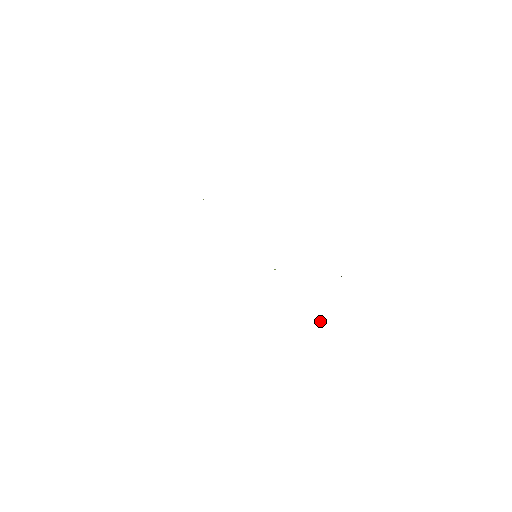
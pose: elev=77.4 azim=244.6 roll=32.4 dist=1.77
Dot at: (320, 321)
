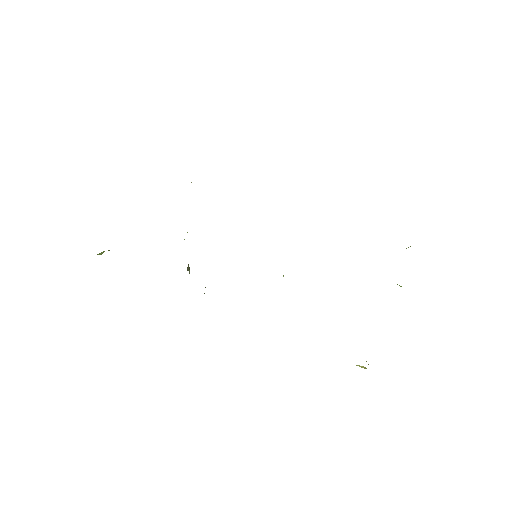
Dot at: (360, 366)
